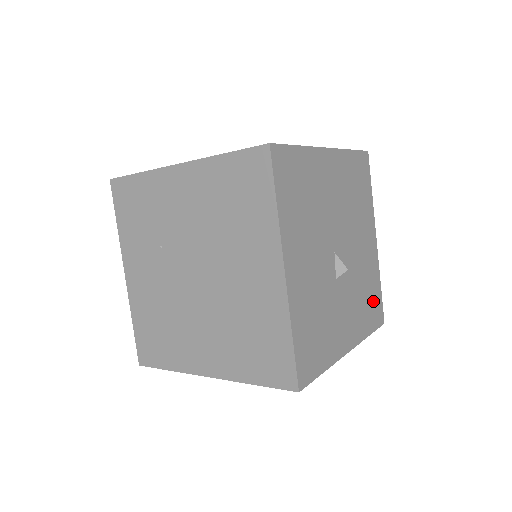
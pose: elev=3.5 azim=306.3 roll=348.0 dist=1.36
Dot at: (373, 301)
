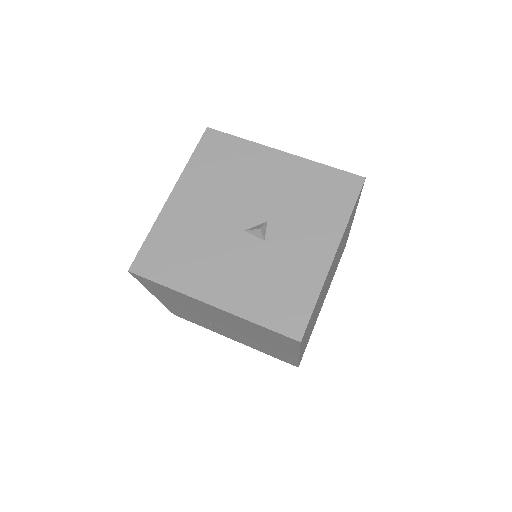
Dot at: (329, 188)
